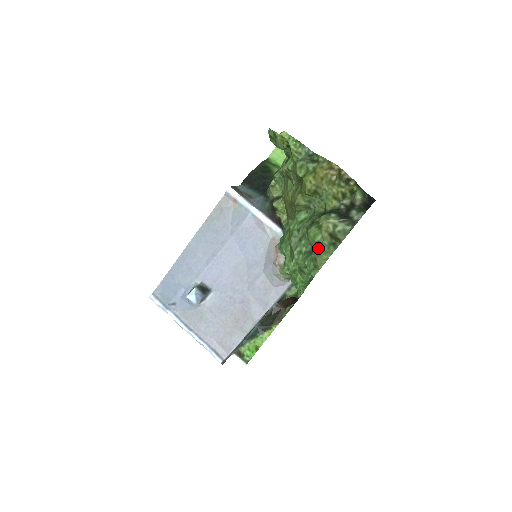
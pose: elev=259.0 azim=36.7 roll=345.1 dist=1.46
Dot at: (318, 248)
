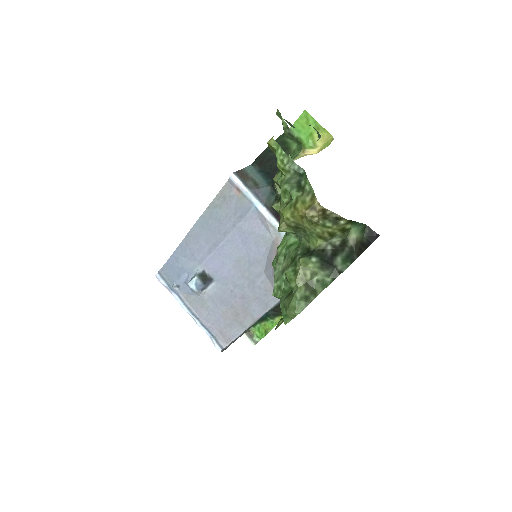
Dot at: (291, 297)
